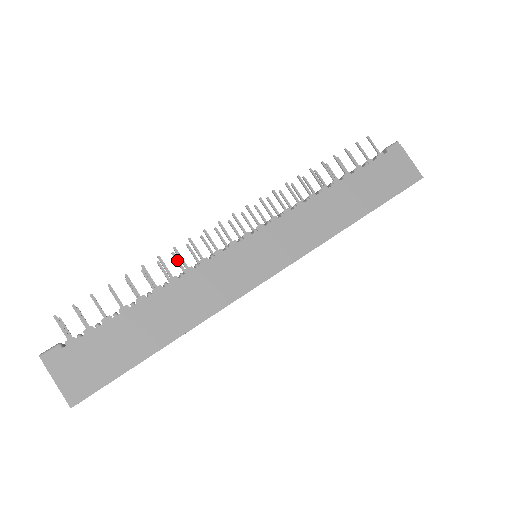
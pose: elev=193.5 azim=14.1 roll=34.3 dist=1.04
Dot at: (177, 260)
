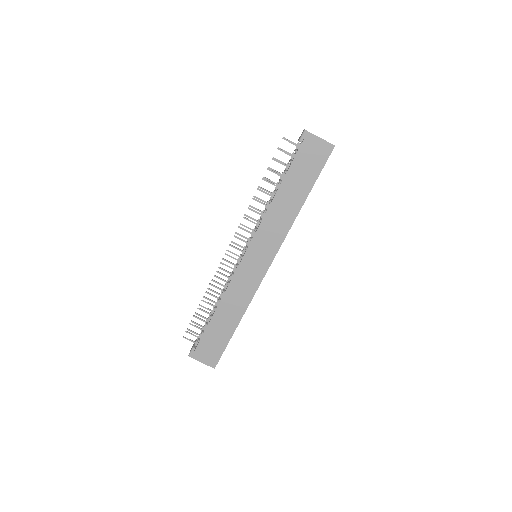
Dot at: (218, 278)
